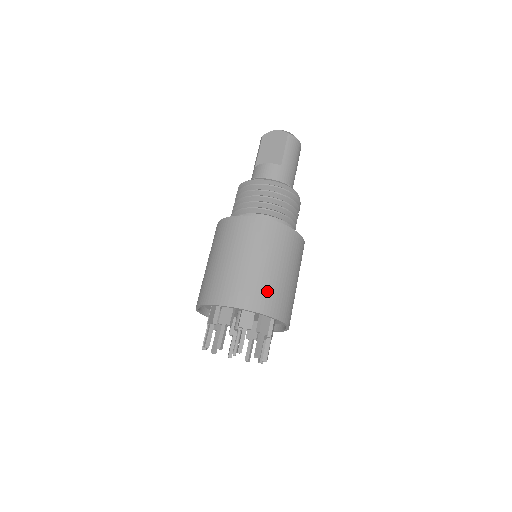
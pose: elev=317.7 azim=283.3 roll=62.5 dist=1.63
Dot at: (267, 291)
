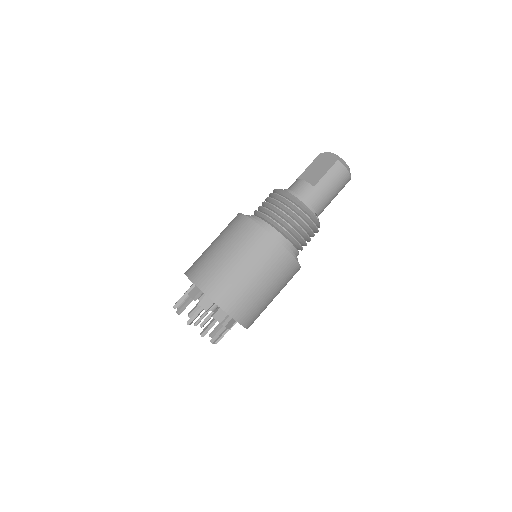
Dot at: (230, 287)
